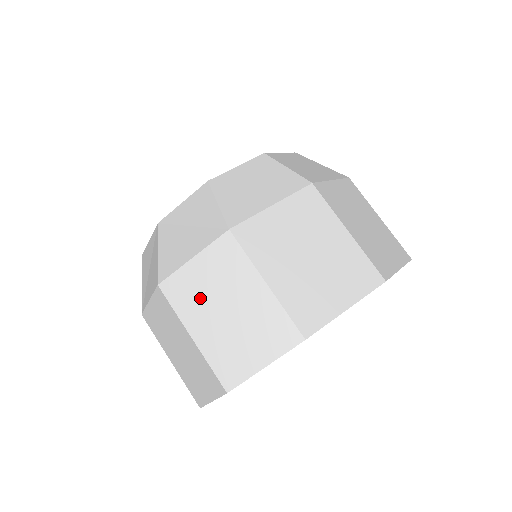
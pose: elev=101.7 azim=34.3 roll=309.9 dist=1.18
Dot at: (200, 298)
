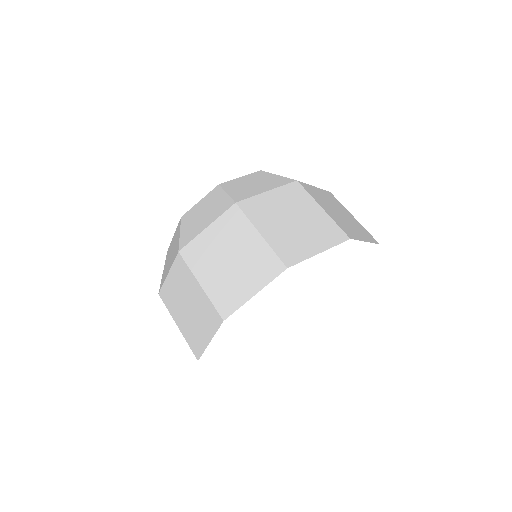
Dot at: (176, 299)
